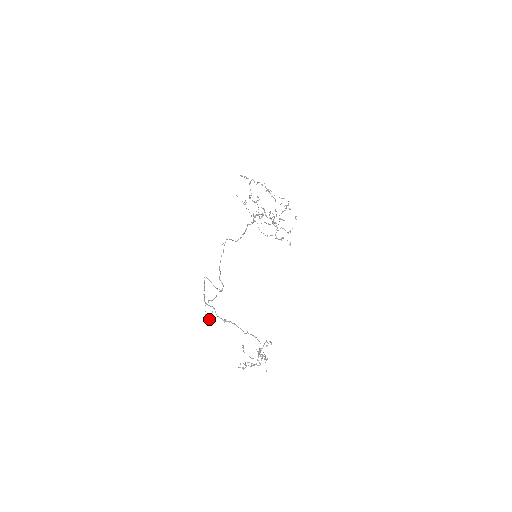
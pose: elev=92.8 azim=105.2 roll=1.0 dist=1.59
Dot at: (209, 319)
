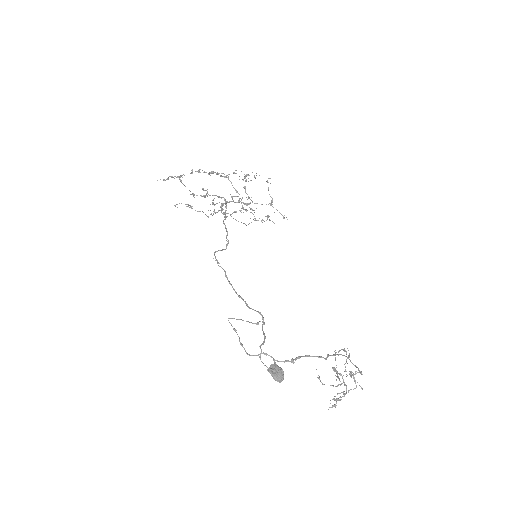
Dot at: (278, 373)
